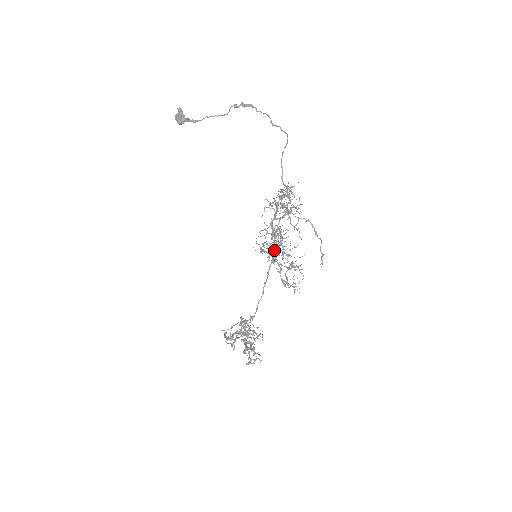
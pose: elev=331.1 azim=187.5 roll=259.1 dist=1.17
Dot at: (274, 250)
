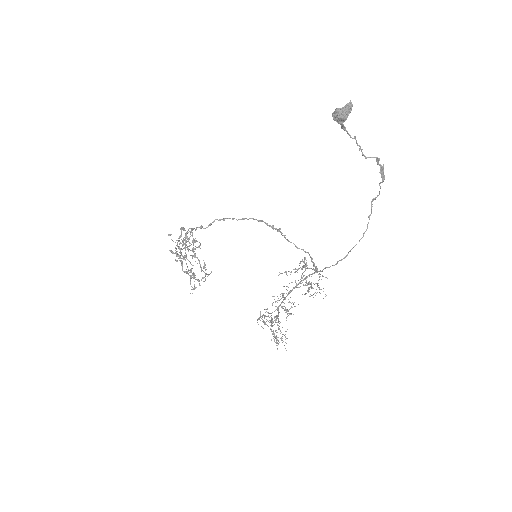
Dot at: occluded
